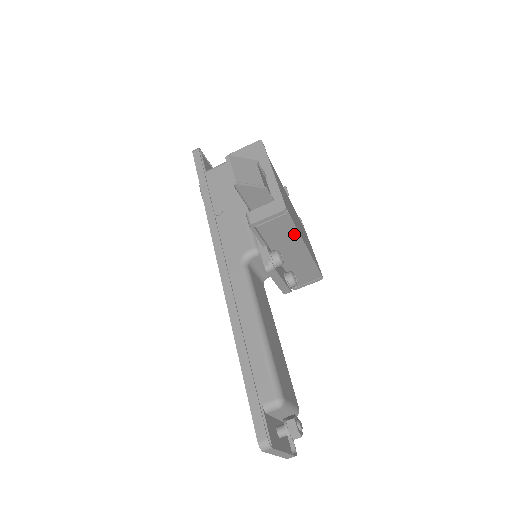
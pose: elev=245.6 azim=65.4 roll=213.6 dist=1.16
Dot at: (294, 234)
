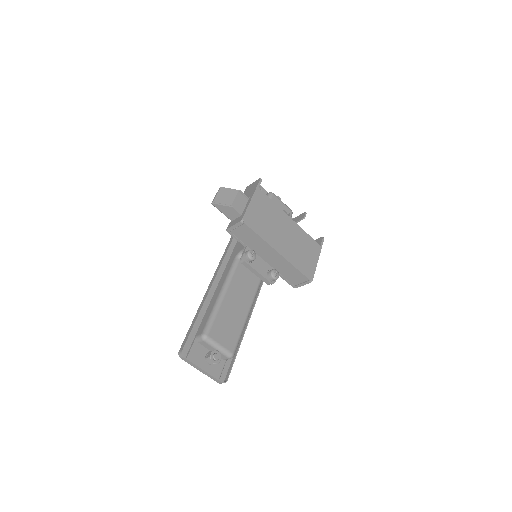
Dot at: (260, 240)
